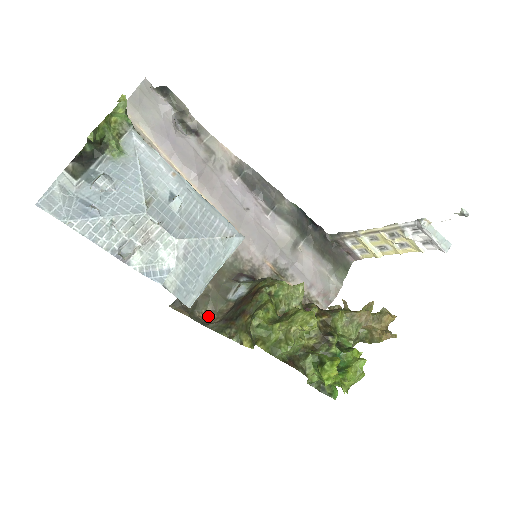
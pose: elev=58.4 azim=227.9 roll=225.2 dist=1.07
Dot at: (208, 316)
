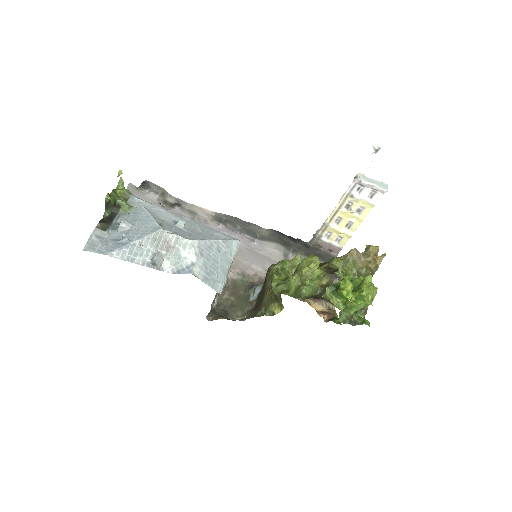
Dot at: (240, 319)
